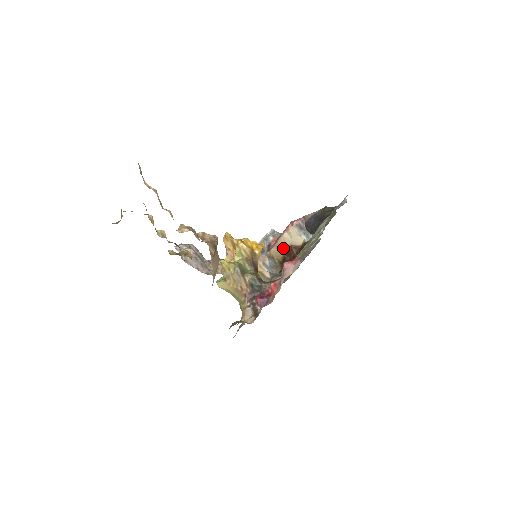
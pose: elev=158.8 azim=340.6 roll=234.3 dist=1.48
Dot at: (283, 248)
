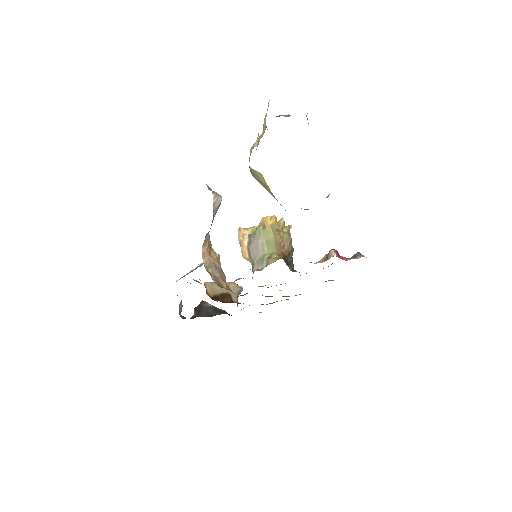
Dot at: (221, 290)
